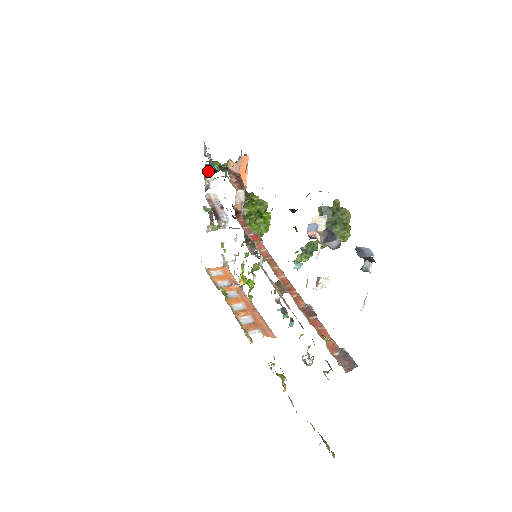
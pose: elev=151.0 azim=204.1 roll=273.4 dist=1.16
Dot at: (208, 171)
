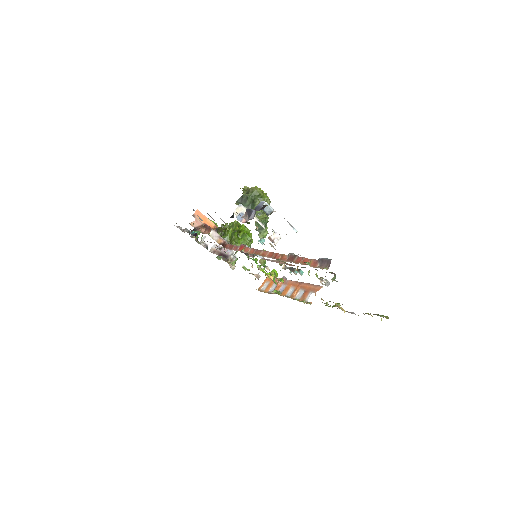
Dot at: occluded
